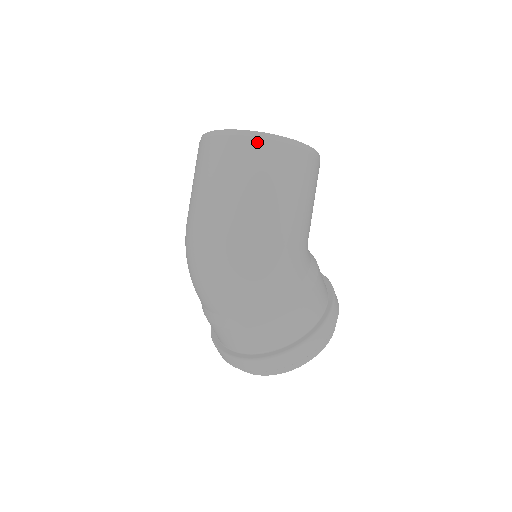
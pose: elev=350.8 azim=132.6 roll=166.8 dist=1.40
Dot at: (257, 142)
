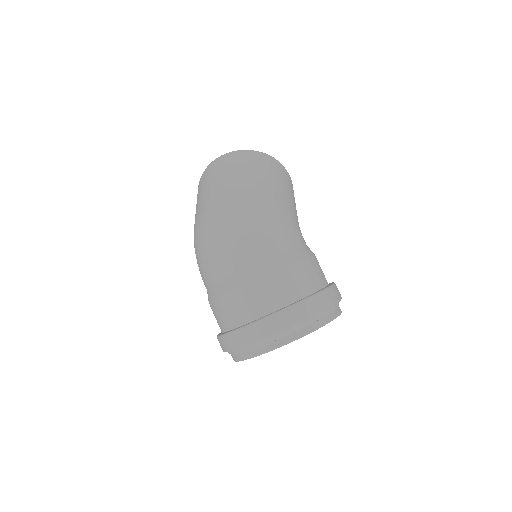
Dot at: (251, 153)
